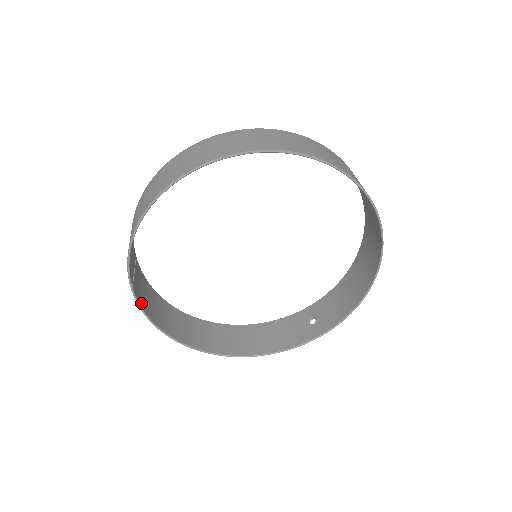
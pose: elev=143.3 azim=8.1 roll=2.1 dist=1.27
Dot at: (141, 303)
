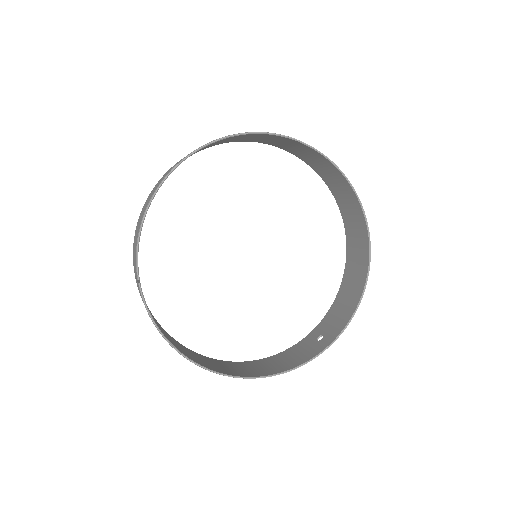
Dot at: (147, 307)
